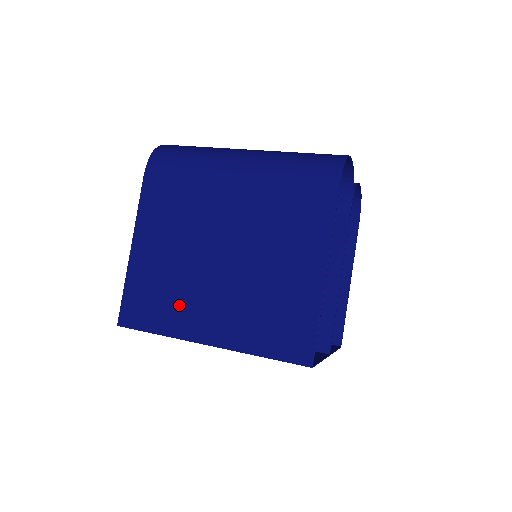
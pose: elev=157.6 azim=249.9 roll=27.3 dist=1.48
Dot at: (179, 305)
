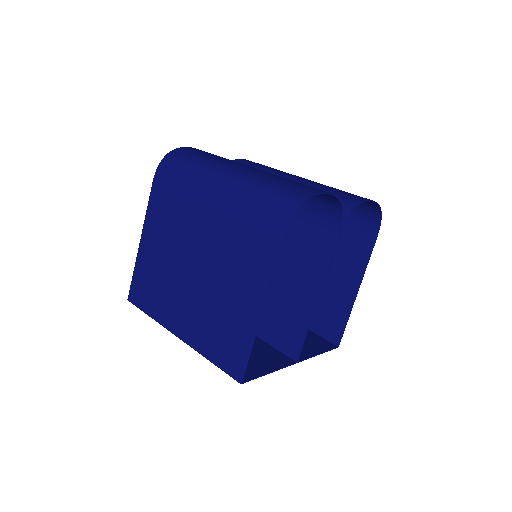
Dot at: (164, 298)
